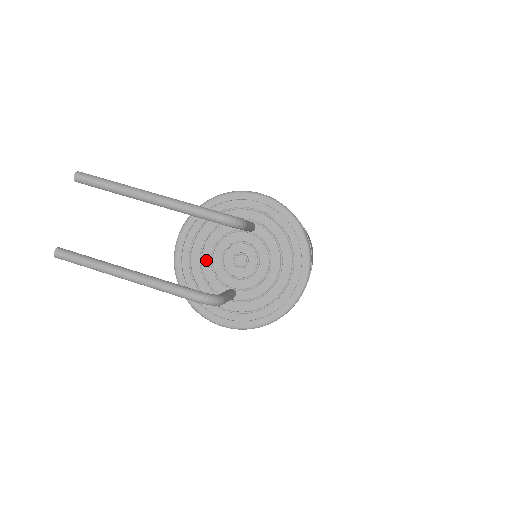
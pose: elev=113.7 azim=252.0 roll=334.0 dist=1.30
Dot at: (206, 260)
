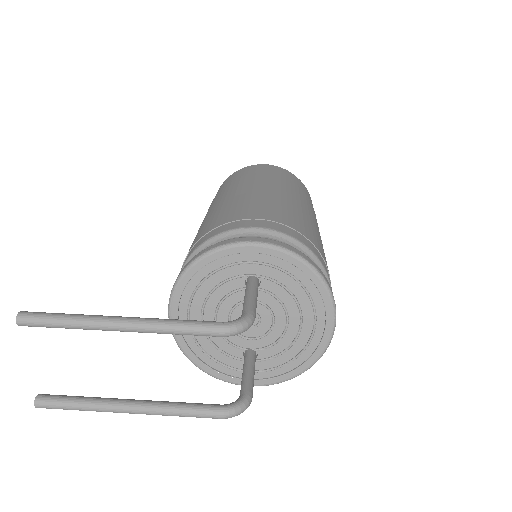
Dot at: occluded
